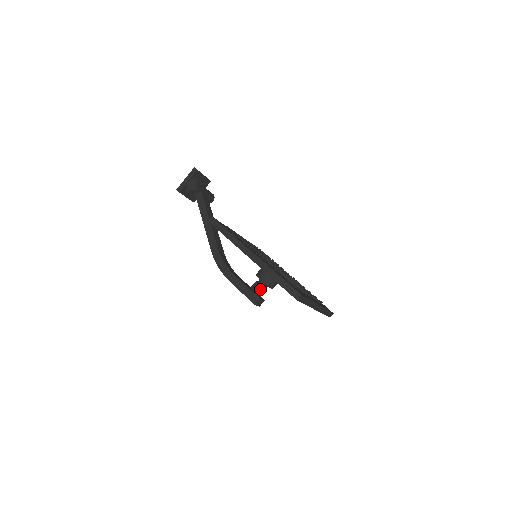
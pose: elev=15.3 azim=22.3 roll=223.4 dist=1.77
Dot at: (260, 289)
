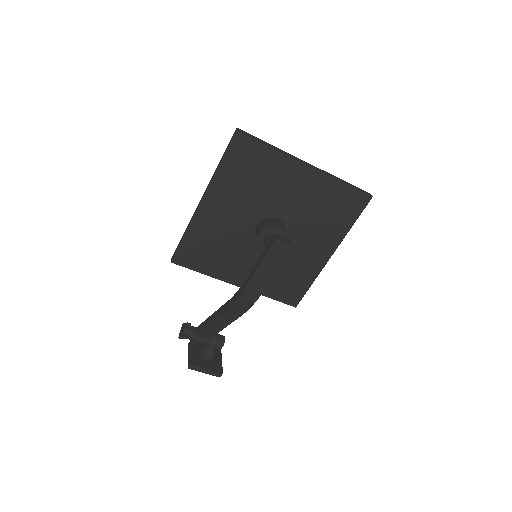
Dot at: (270, 236)
